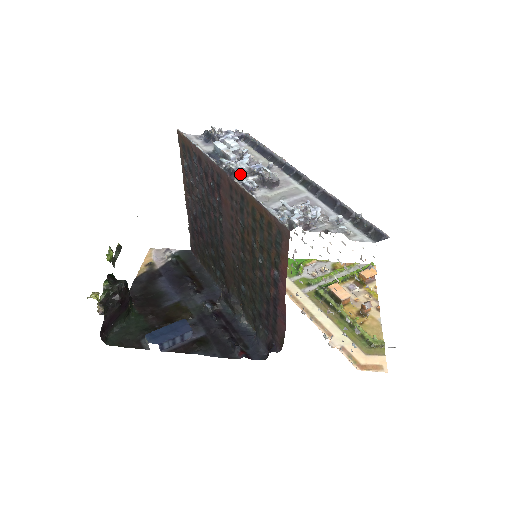
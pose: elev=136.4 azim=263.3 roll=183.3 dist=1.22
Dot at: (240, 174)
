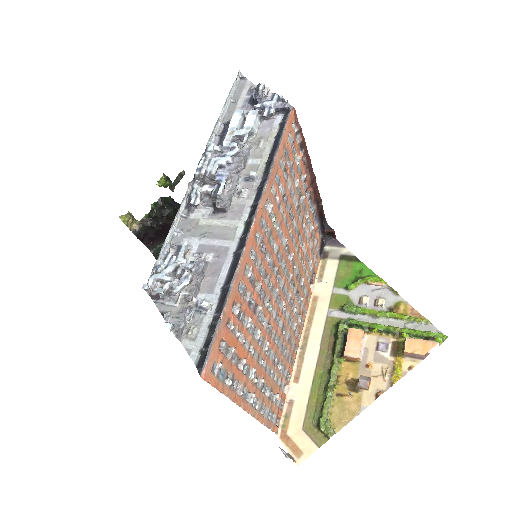
Dot at: (200, 178)
